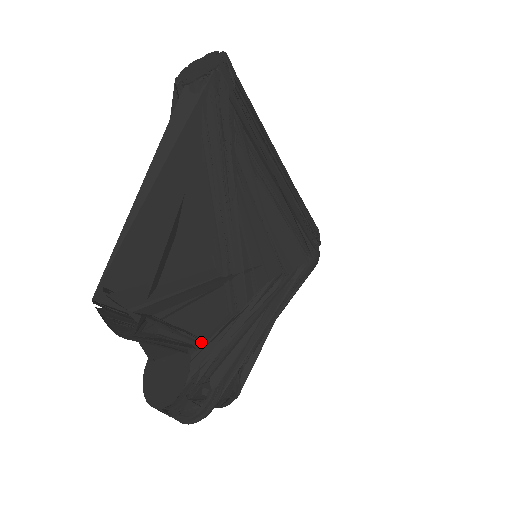
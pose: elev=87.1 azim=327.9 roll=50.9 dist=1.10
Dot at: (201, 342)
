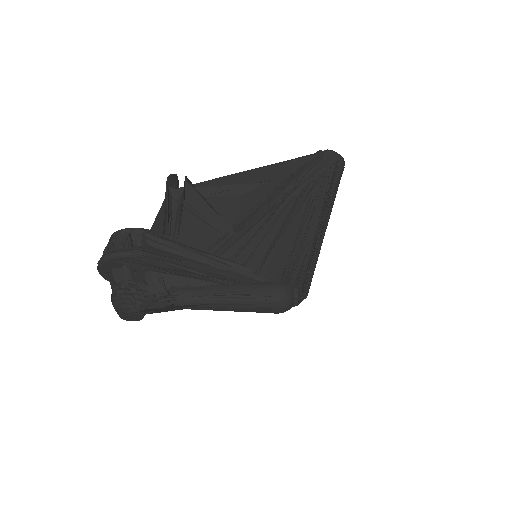
Dot at: (175, 241)
